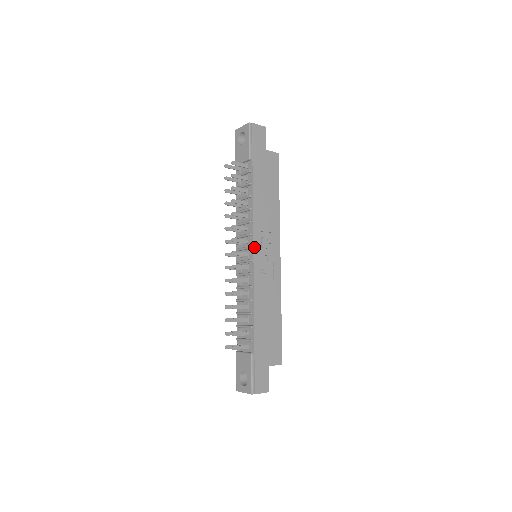
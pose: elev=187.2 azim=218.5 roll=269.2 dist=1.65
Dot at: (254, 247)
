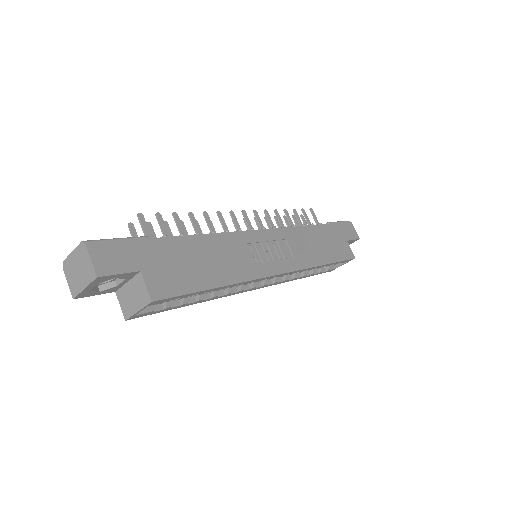
Dot at: (267, 230)
